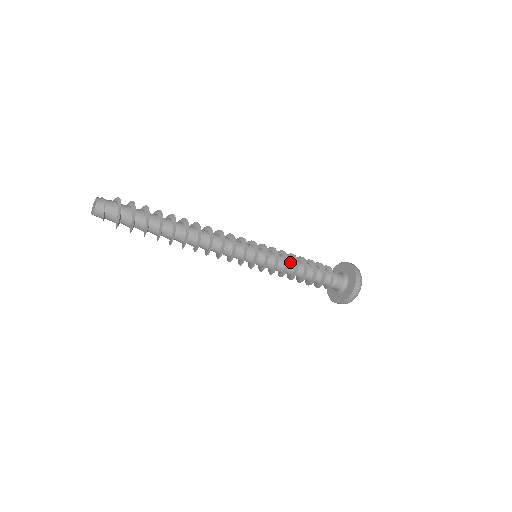
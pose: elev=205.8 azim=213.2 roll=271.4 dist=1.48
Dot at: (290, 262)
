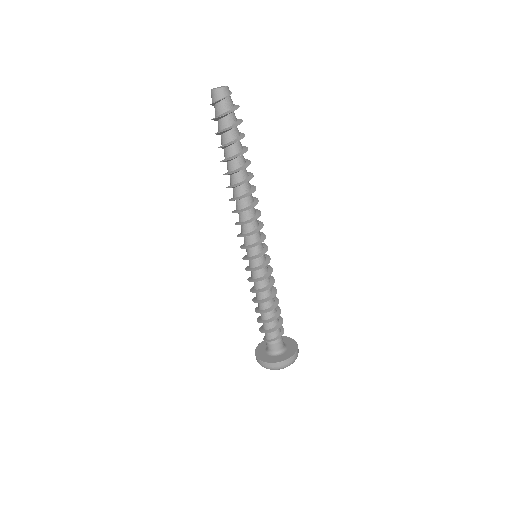
Dot at: occluded
